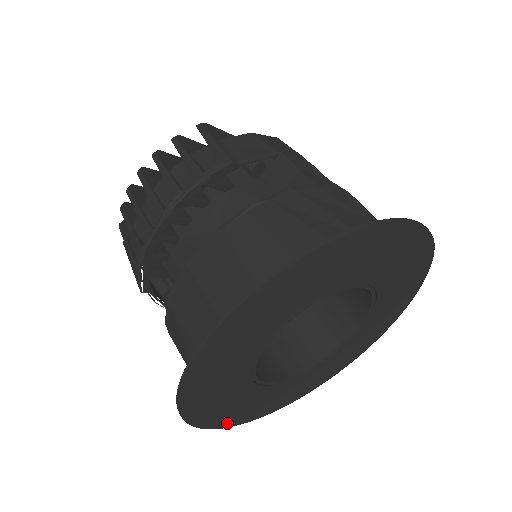
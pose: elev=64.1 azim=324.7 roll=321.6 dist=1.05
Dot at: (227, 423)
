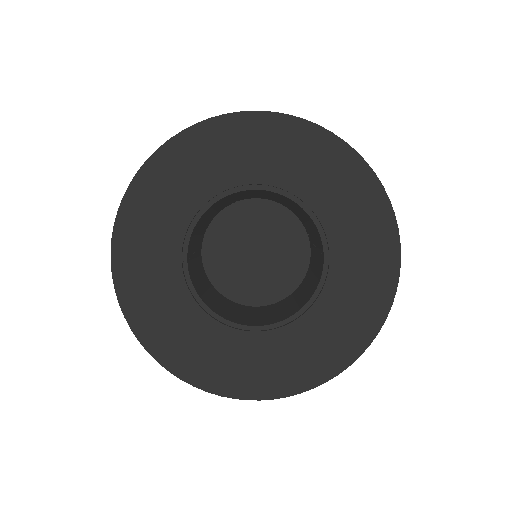
Dot at: (120, 247)
